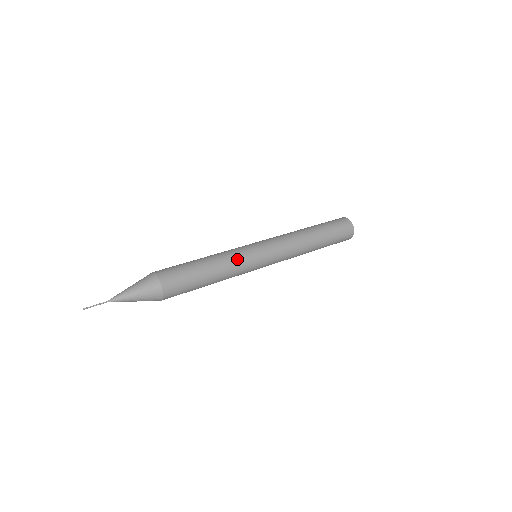
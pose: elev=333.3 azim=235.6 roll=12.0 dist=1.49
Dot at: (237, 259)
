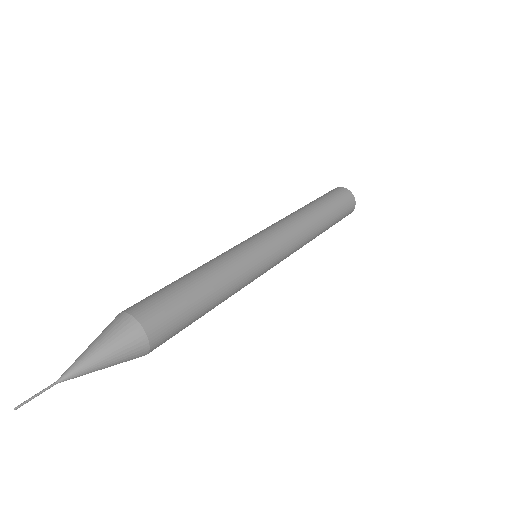
Dot at: (243, 272)
